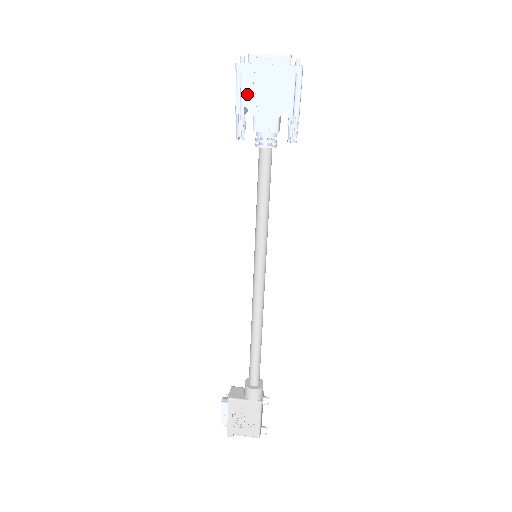
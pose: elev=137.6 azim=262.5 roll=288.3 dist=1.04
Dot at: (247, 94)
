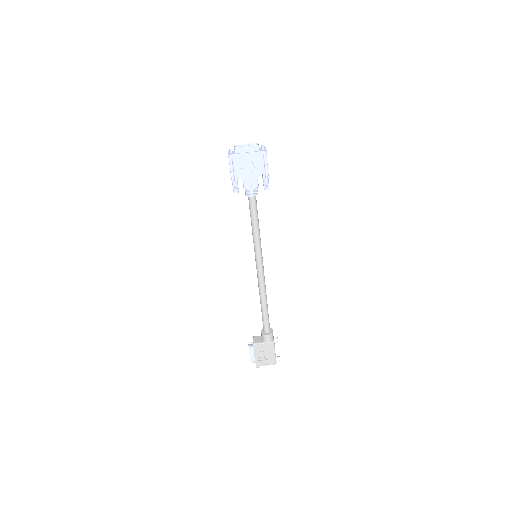
Dot at: (237, 170)
